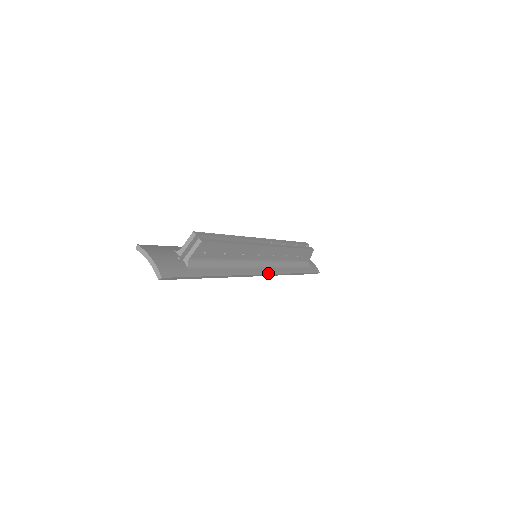
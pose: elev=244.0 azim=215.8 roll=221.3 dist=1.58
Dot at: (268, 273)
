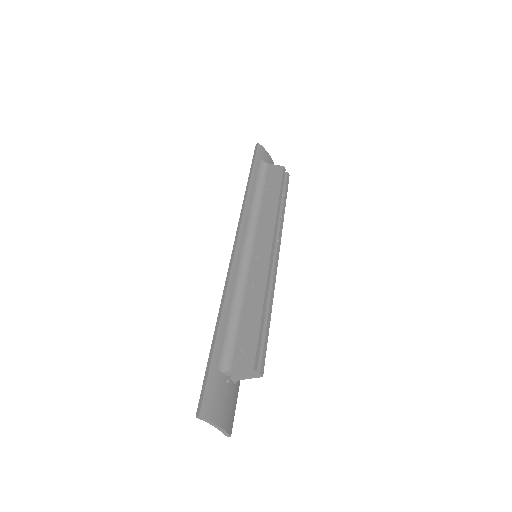
Dot at: occluded
